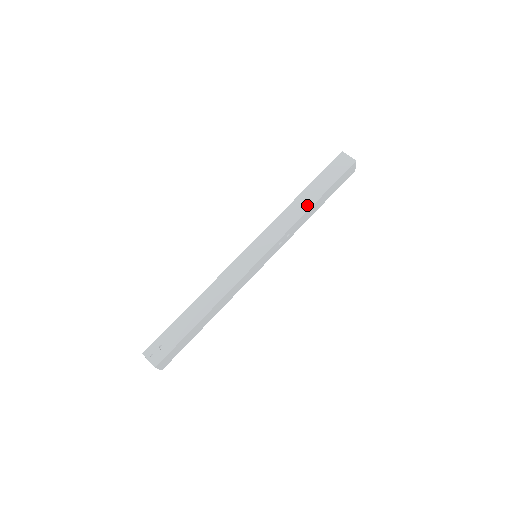
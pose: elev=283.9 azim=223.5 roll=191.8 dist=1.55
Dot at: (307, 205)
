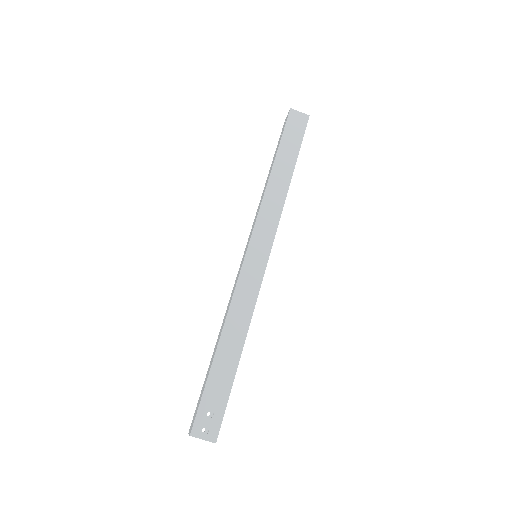
Dot at: (286, 179)
